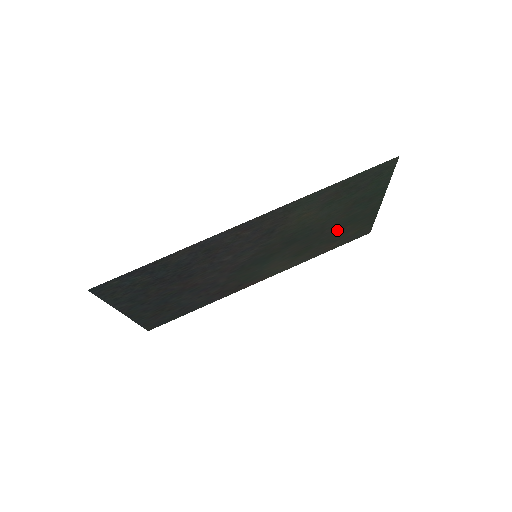
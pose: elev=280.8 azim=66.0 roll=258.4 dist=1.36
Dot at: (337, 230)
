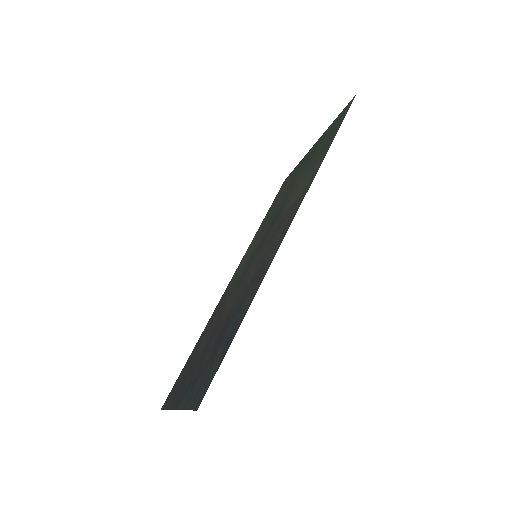
Dot at: (285, 191)
